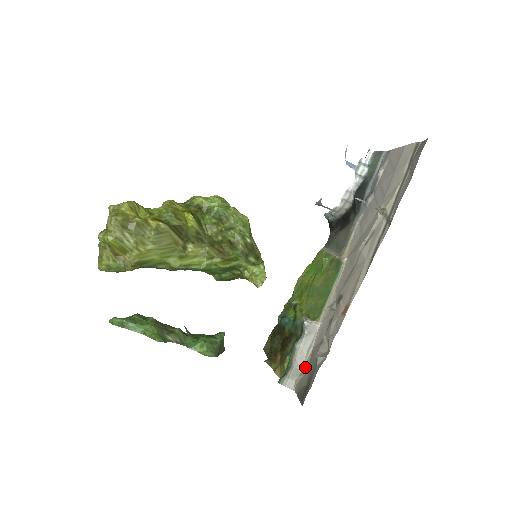
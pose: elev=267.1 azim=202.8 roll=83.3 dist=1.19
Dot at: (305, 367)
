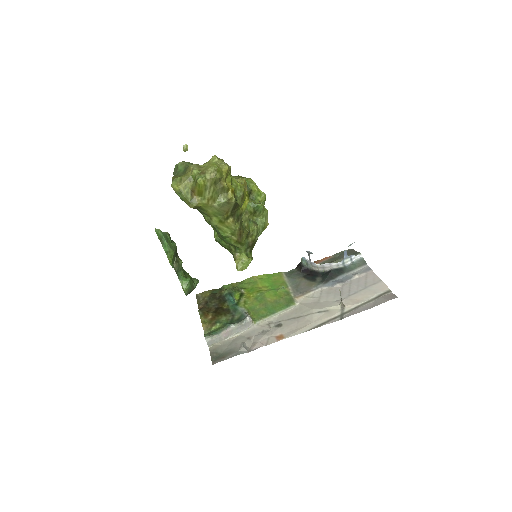
Dot at: (226, 341)
